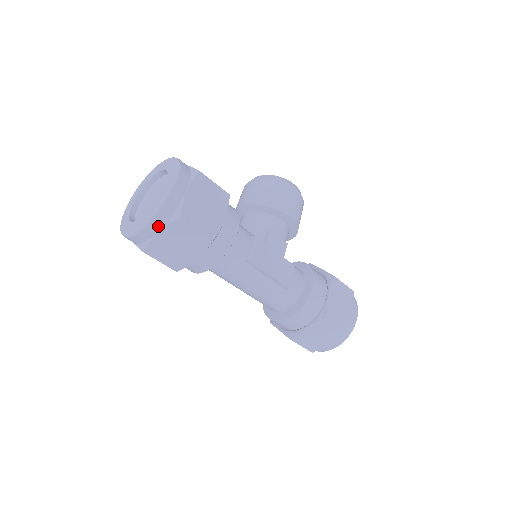
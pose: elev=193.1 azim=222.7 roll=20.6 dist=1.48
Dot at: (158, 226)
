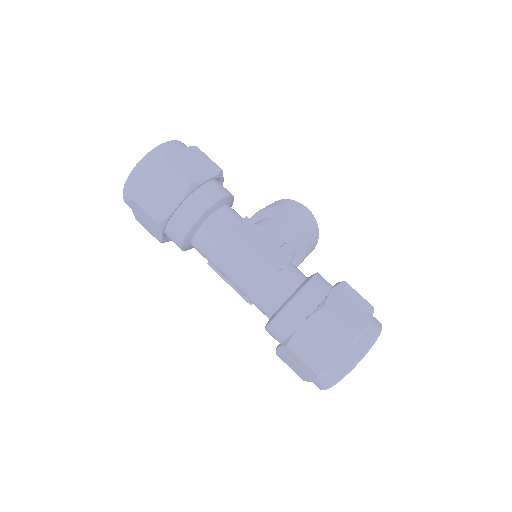
Dot at: (145, 168)
